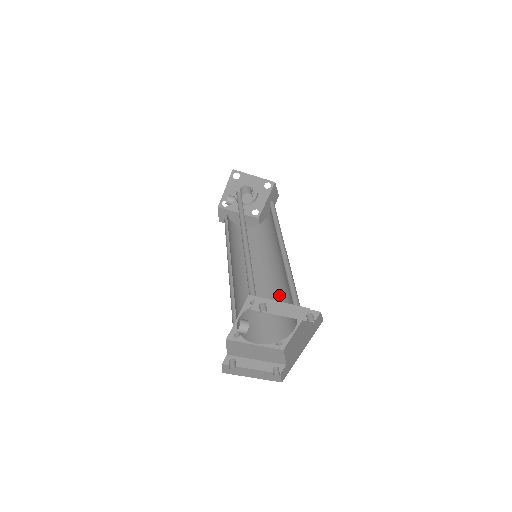
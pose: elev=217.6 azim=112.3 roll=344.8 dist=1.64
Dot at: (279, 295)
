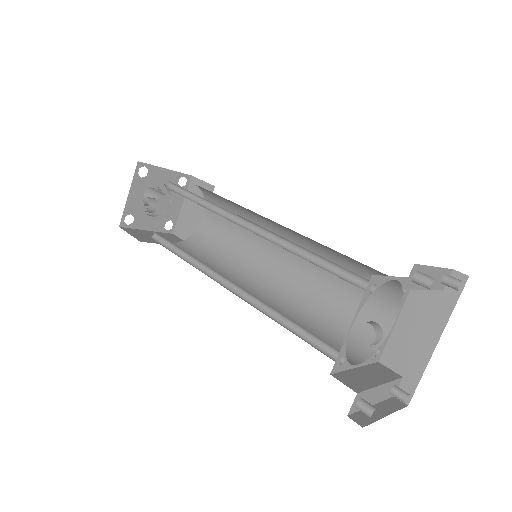
Dot at: (317, 296)
